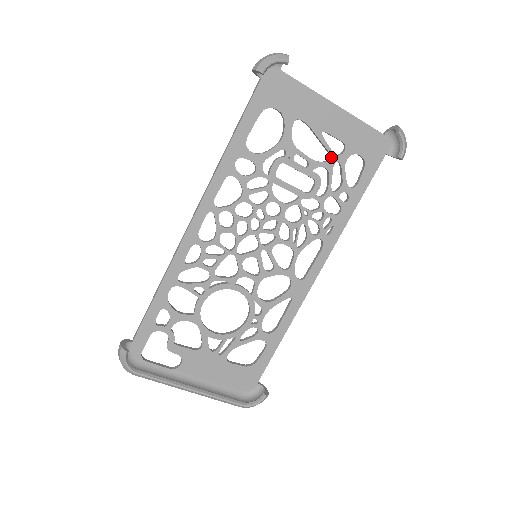
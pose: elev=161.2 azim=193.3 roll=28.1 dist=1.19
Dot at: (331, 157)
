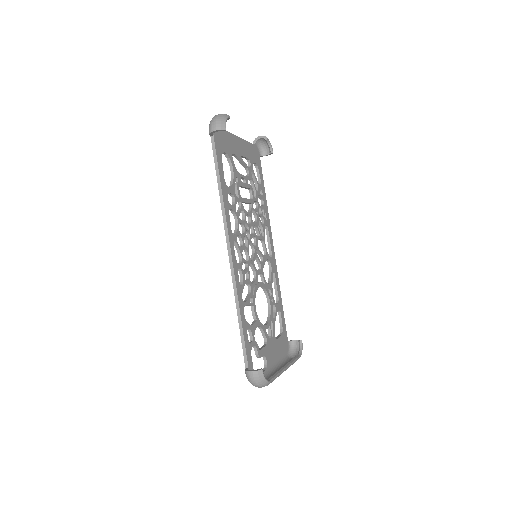
Dot at: (249, 170)
